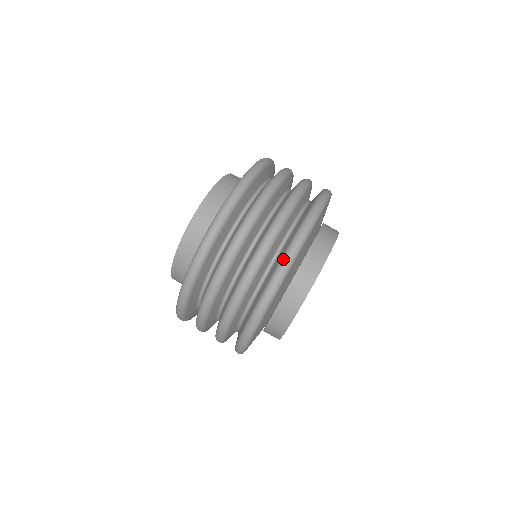
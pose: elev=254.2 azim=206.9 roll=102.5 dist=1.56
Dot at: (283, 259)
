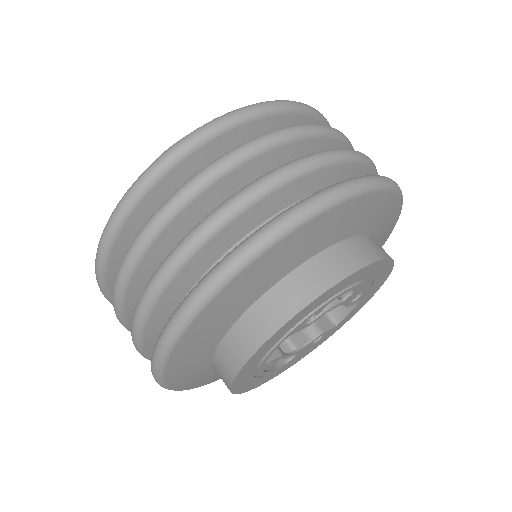
Dot at: (191, 292)
